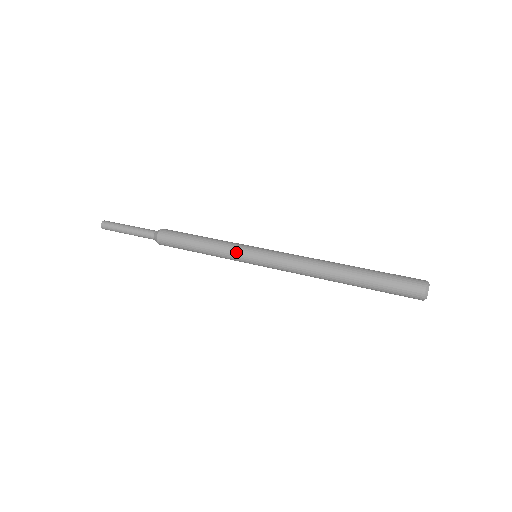
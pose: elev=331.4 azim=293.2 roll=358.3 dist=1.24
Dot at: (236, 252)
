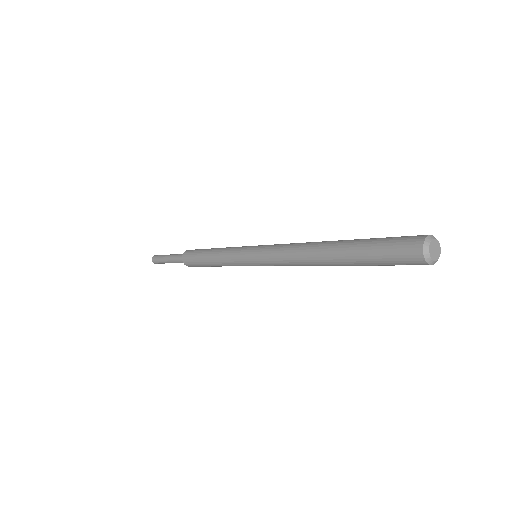
Dot at: (236, 261)
